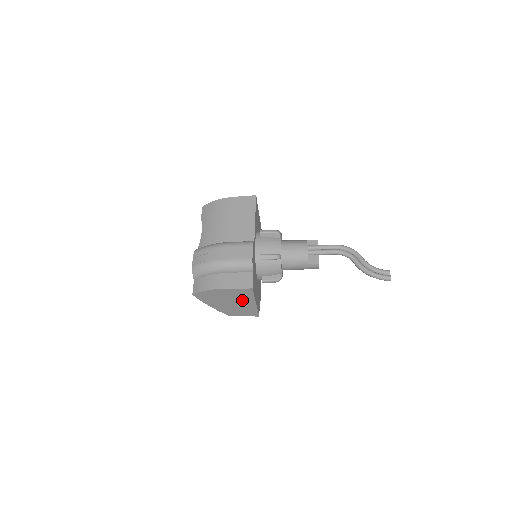
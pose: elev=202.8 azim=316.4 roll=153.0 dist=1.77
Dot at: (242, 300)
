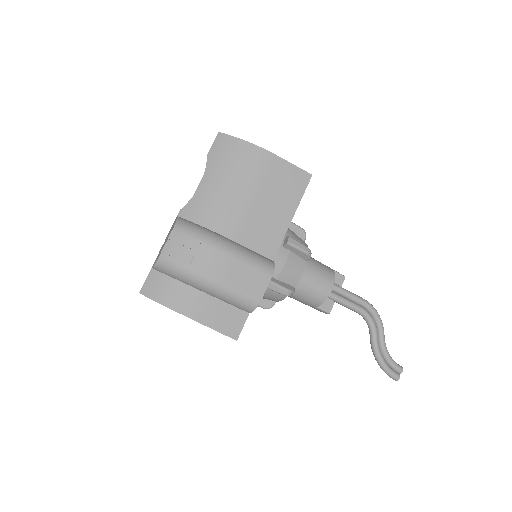
Dot at: occluded
